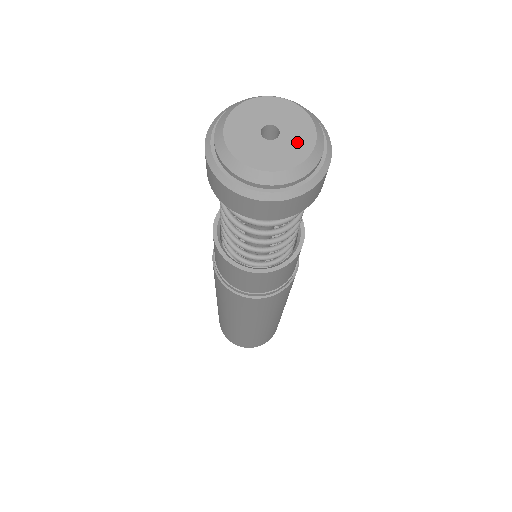
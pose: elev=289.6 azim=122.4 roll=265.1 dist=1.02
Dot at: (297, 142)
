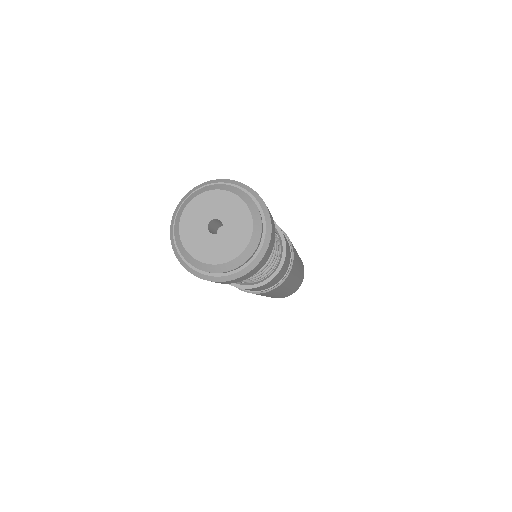
Dot at: (229, 245)
